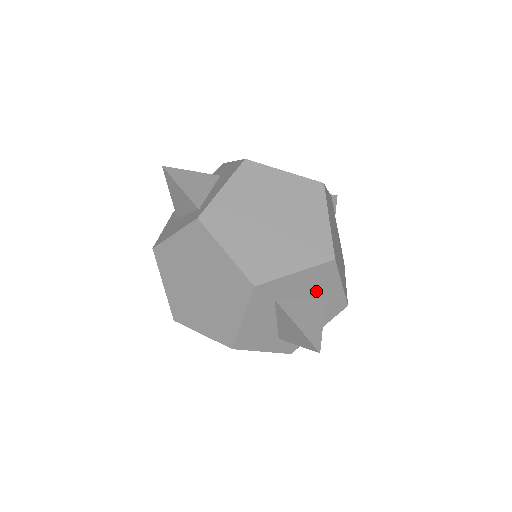
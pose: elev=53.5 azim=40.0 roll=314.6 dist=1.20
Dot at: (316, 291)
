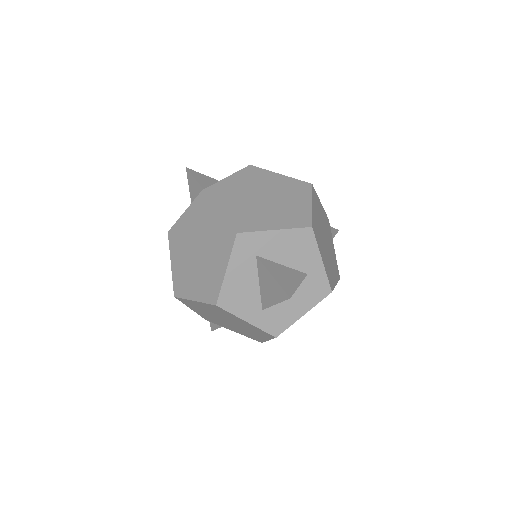
Dot at: (297, 260)
